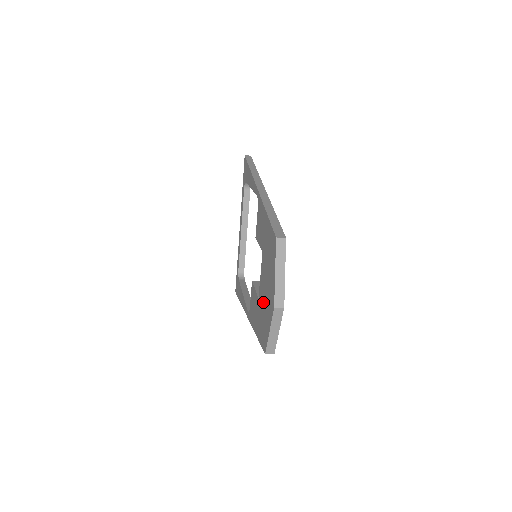
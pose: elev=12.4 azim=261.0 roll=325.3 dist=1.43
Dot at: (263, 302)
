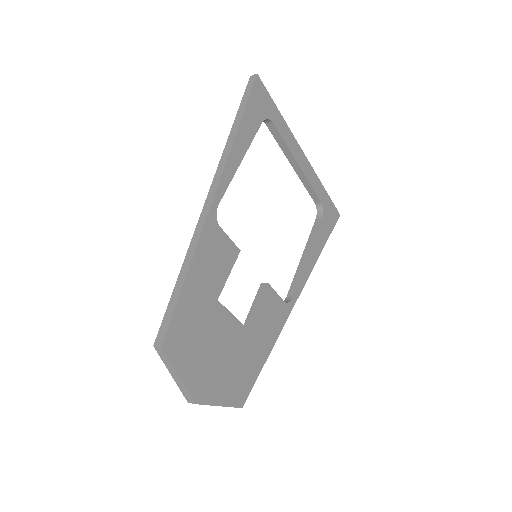
Dot at: occluded
